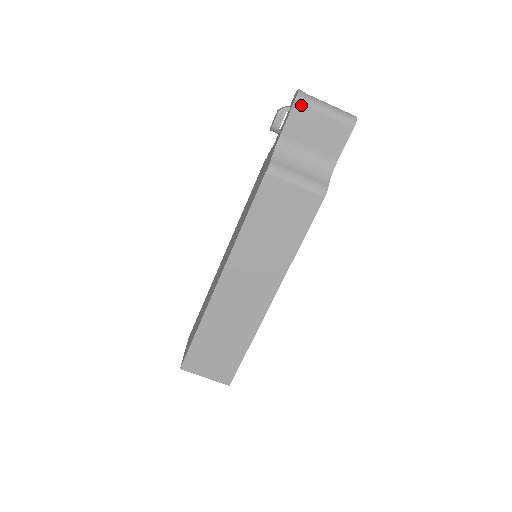
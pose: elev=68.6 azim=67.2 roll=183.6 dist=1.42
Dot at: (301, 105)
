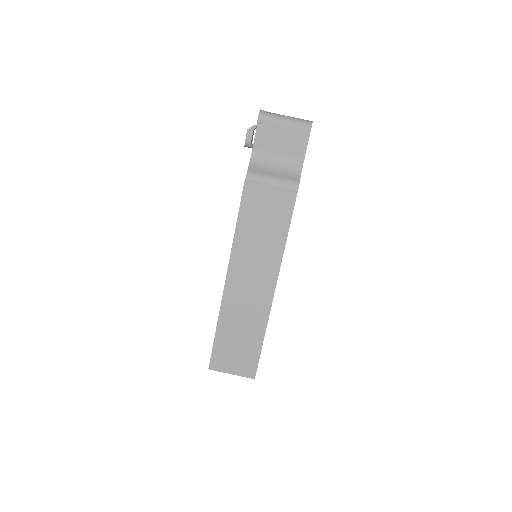
Dot at: (264, 121)
